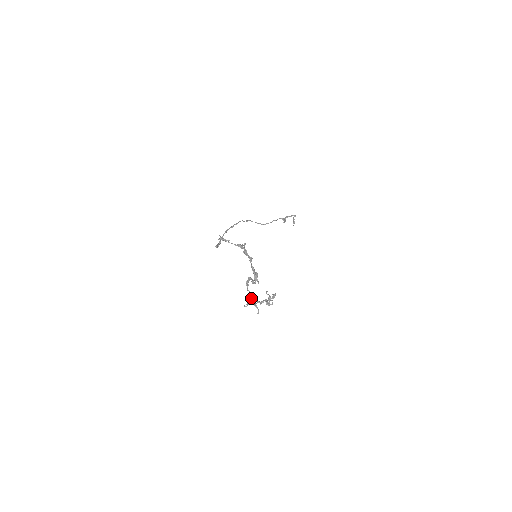
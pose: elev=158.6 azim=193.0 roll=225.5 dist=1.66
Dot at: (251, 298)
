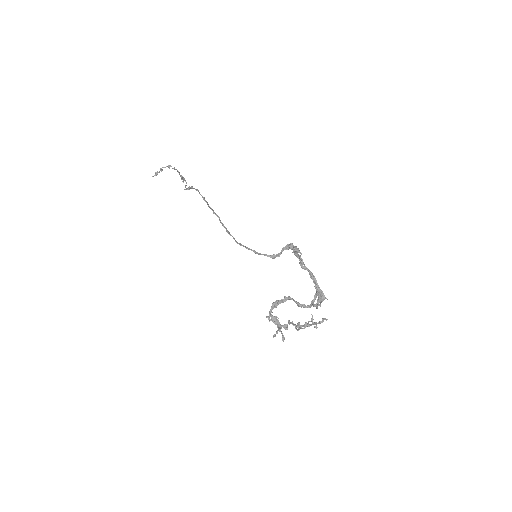
Dot at: (273, 322)
